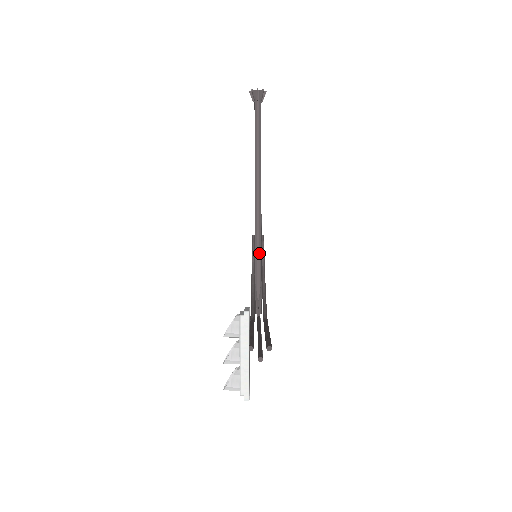
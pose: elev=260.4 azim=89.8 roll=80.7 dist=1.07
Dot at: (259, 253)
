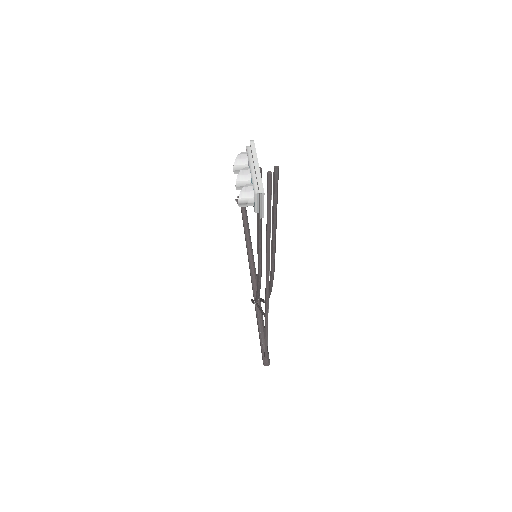
Dot at: occluded
